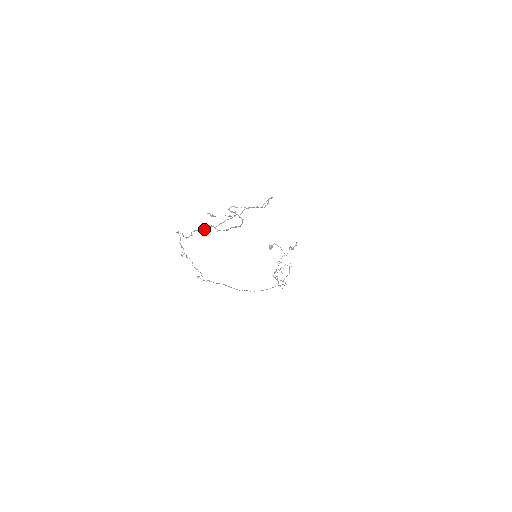
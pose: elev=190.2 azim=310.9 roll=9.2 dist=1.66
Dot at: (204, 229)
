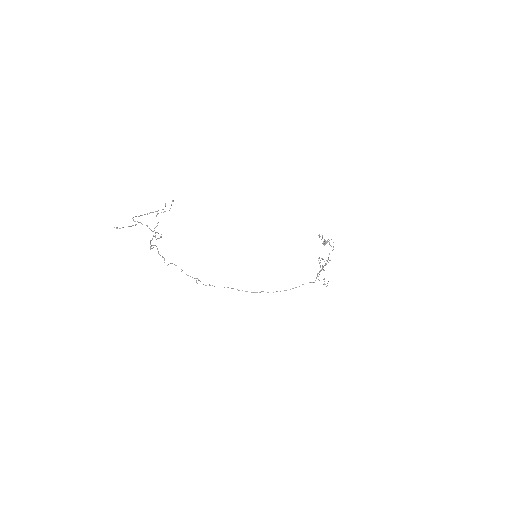
Dot at: (152, 239)
